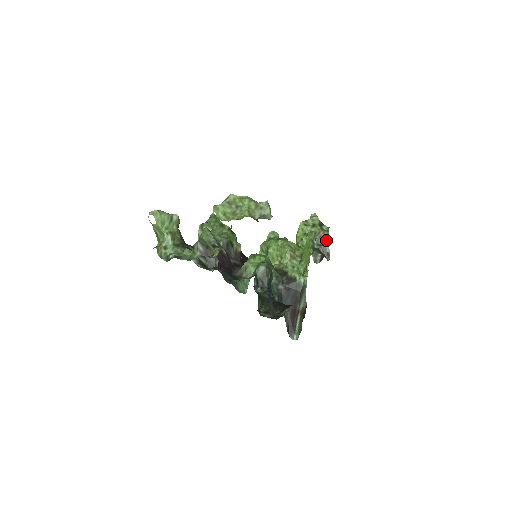
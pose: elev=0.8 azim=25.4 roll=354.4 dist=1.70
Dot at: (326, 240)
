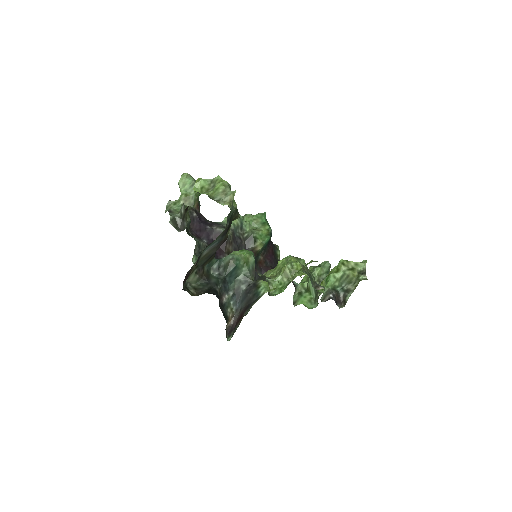
Dot at: (352, 288)
